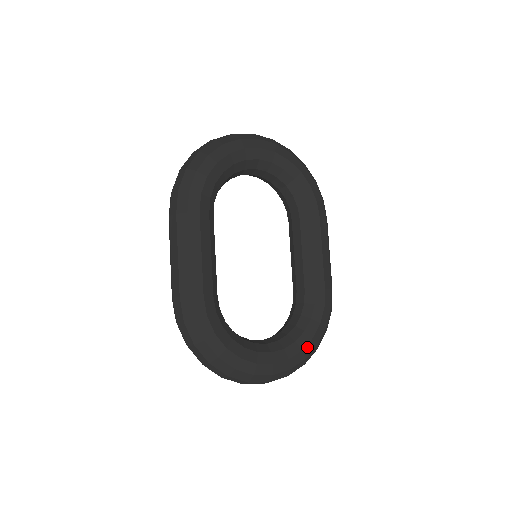
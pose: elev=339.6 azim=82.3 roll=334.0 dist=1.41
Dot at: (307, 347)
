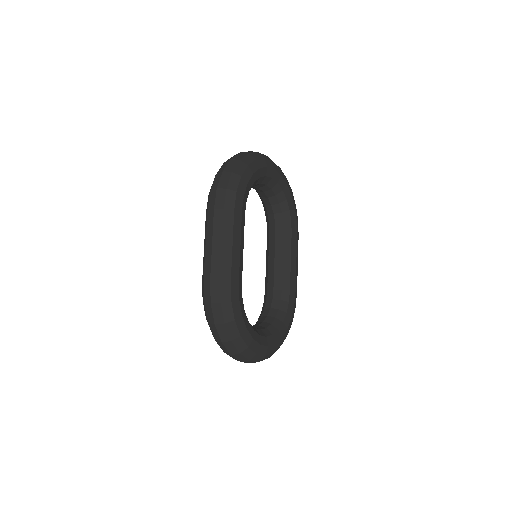
Dot at: (284, 335)
